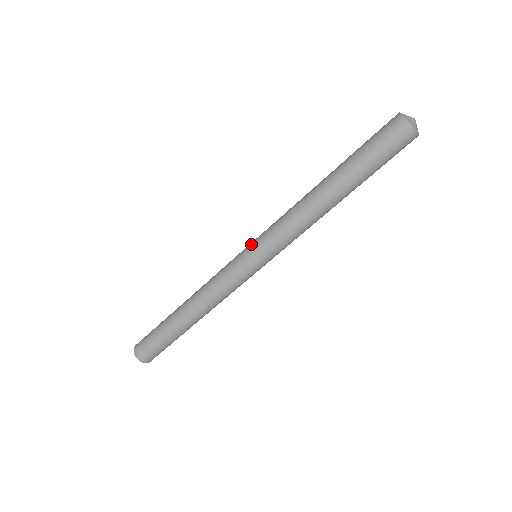
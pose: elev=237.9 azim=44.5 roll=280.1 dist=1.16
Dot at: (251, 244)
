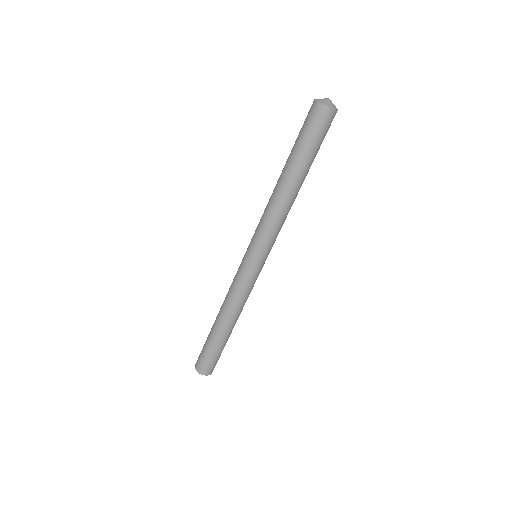
Dot at: (252, 254)
